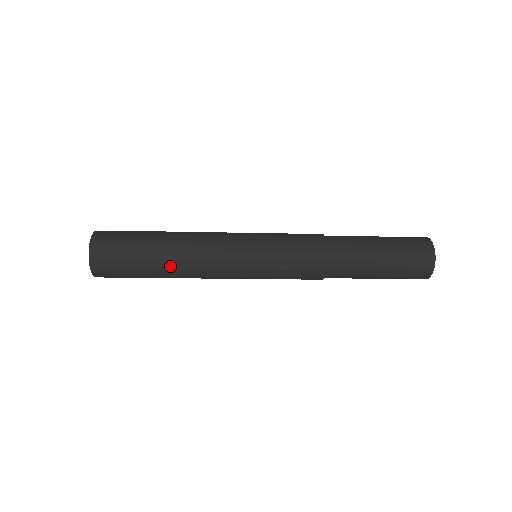
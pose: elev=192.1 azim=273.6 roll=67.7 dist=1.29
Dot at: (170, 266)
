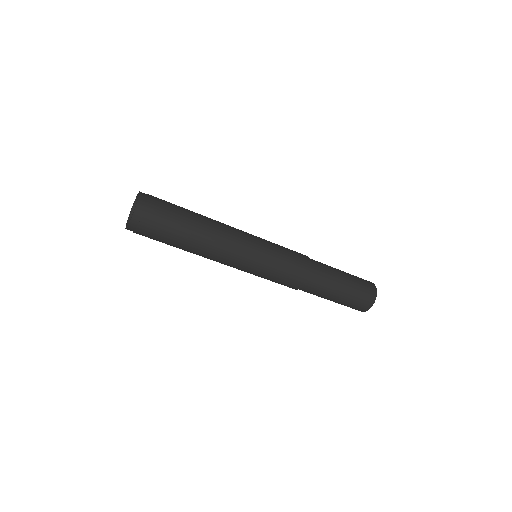
Dot at: (201, 229)
